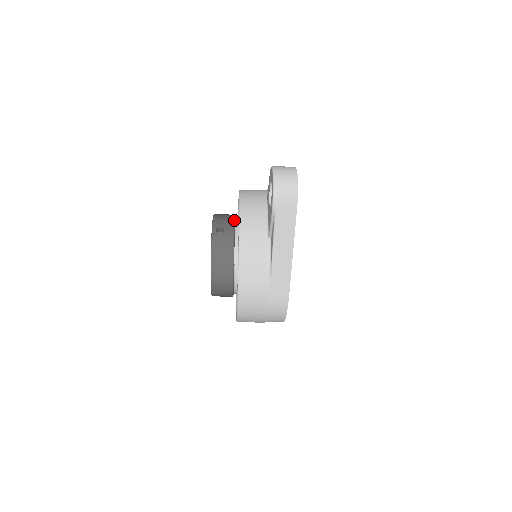
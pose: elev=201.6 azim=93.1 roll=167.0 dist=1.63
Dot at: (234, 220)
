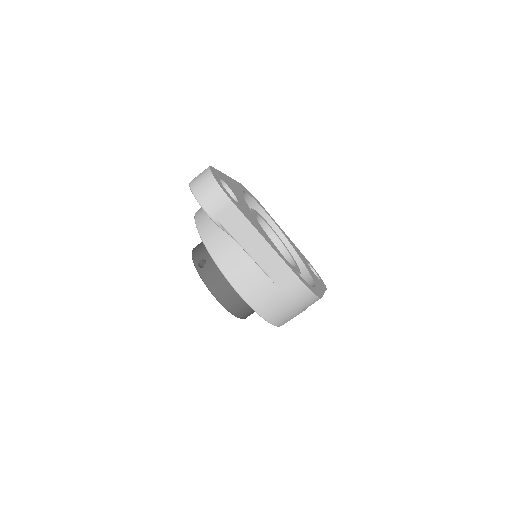
Dot at: occluded
